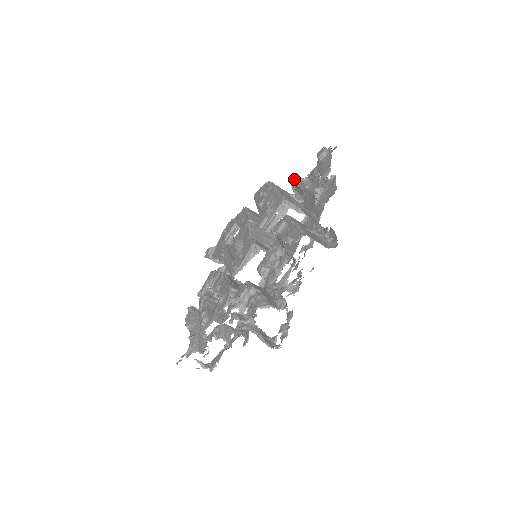
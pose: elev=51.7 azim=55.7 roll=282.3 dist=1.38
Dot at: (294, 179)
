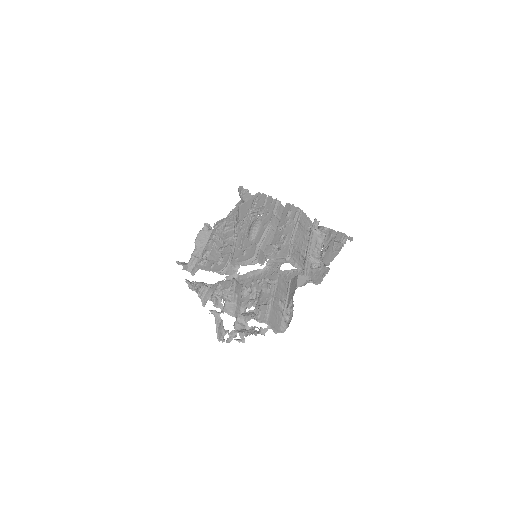
Dot at: (314, 229)
